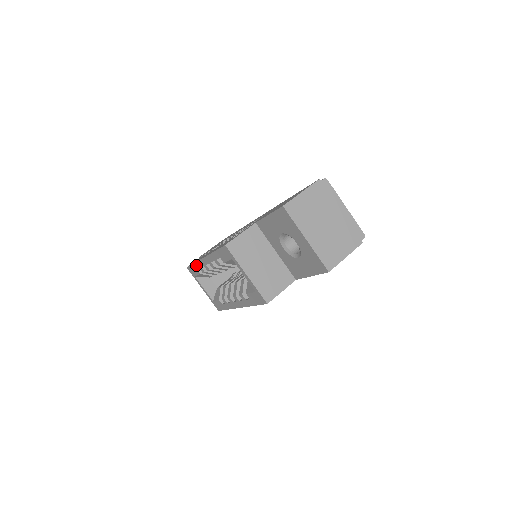
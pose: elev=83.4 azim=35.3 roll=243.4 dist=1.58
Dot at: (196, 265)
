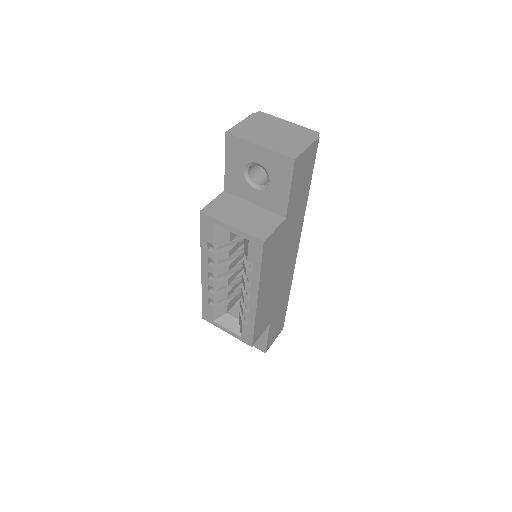
Dot at: (204, 297)
